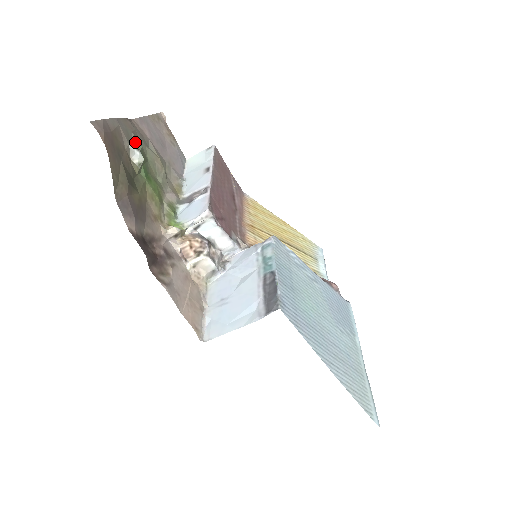
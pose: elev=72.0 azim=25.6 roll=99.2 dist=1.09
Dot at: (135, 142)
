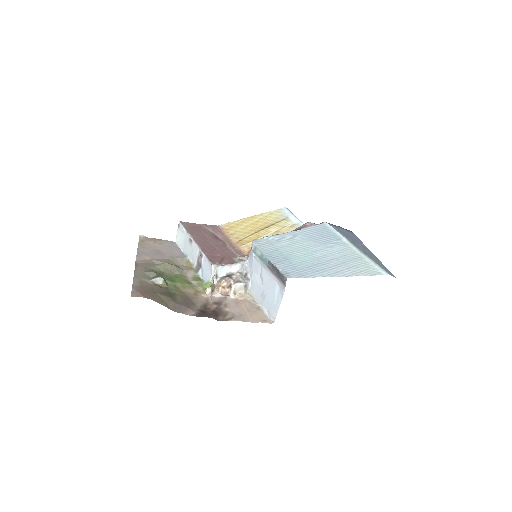
Dot at: (151, 275)
